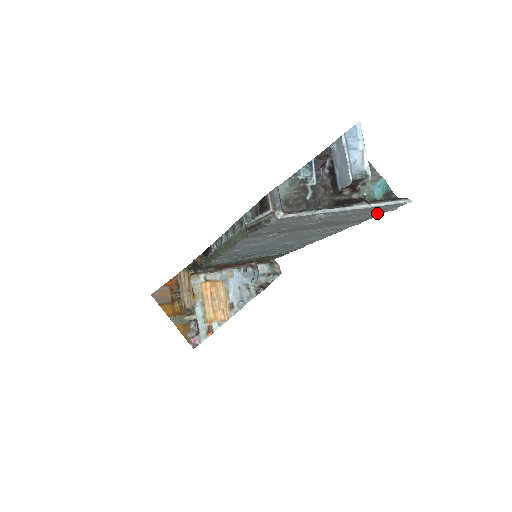
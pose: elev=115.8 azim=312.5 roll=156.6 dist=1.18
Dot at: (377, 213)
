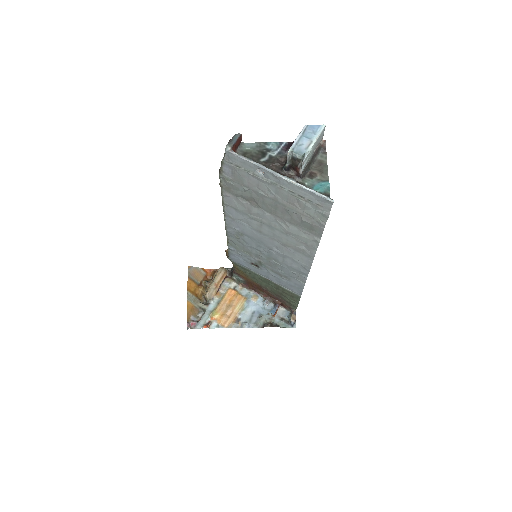
Dot at: (320, 218)
